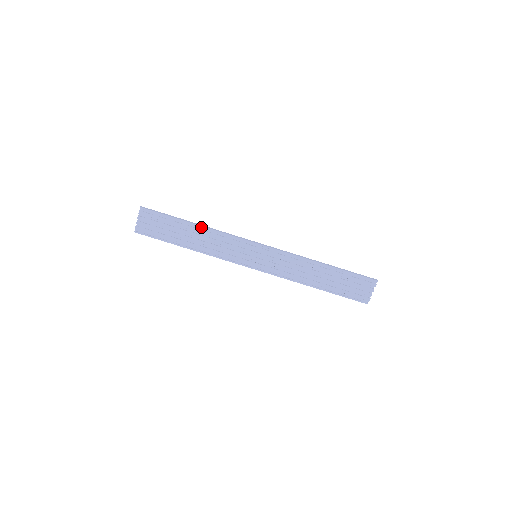
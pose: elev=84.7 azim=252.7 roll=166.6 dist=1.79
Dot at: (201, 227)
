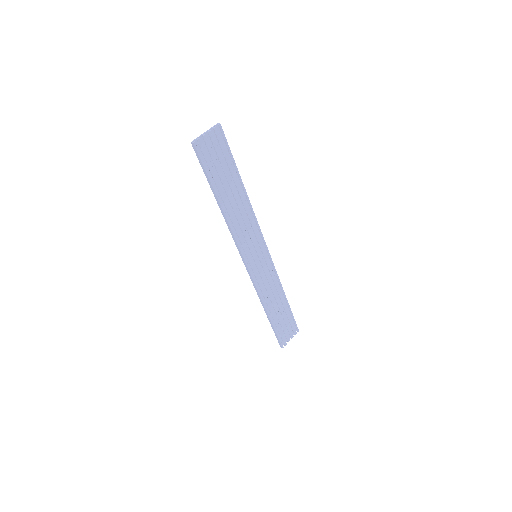
Dot at: (246, 194)
